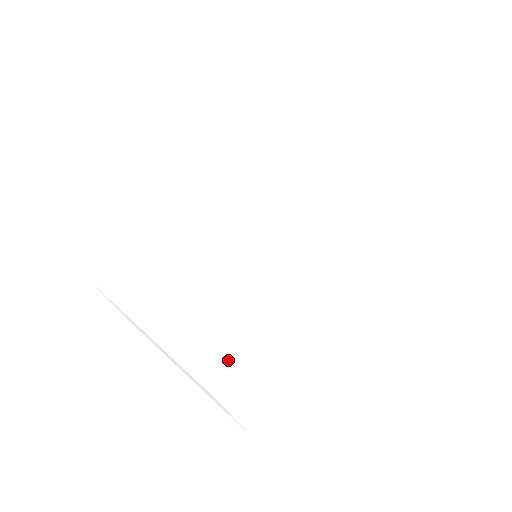
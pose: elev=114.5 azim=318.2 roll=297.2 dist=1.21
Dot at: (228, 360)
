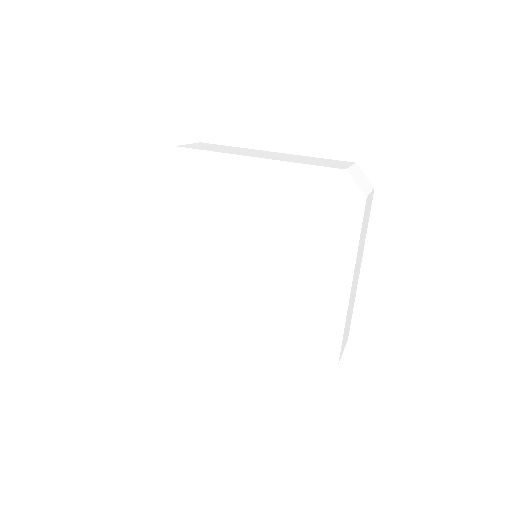
Dot at: (305, 355)
